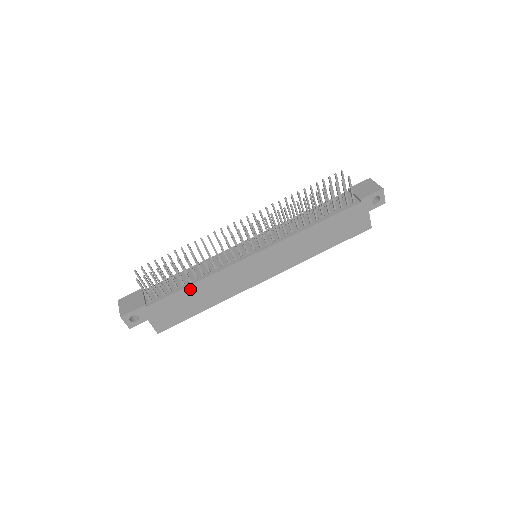
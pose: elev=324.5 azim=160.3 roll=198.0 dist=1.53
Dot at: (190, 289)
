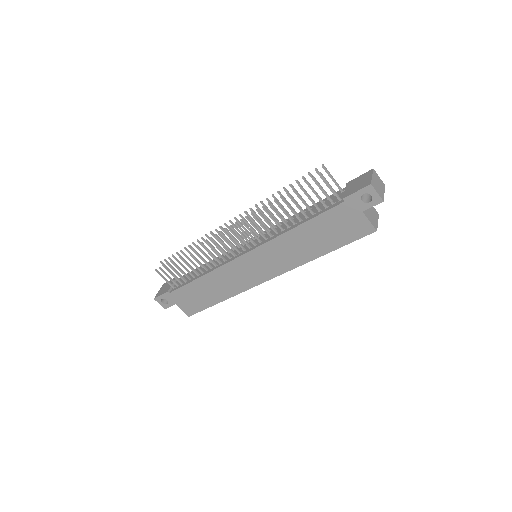
Dot at: (198, 282)
